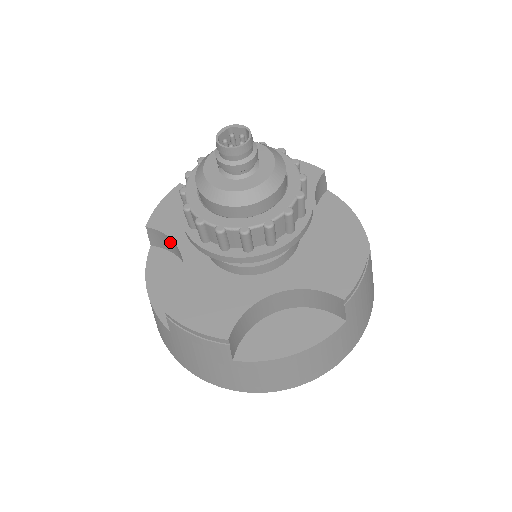
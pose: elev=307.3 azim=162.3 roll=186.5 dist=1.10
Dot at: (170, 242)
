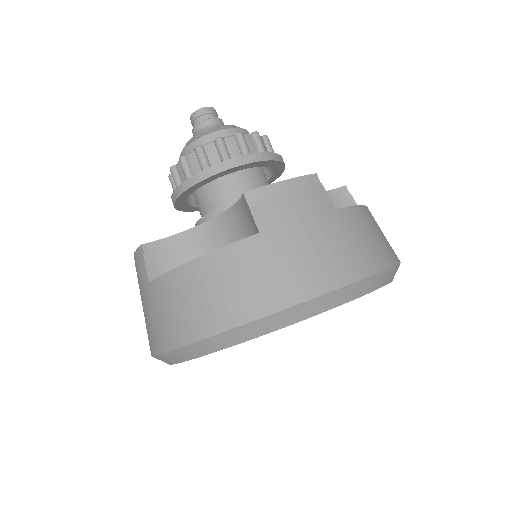
Dot at: occluded
